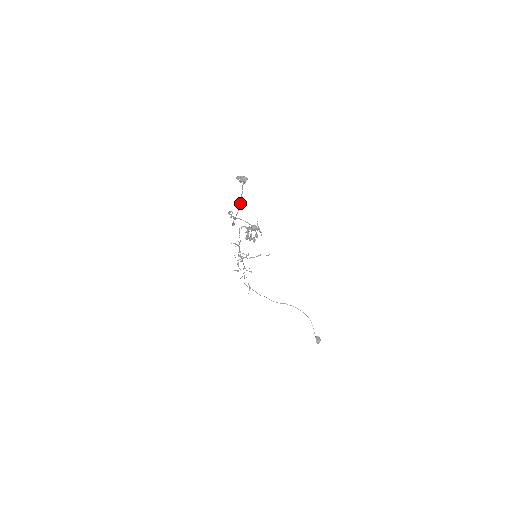
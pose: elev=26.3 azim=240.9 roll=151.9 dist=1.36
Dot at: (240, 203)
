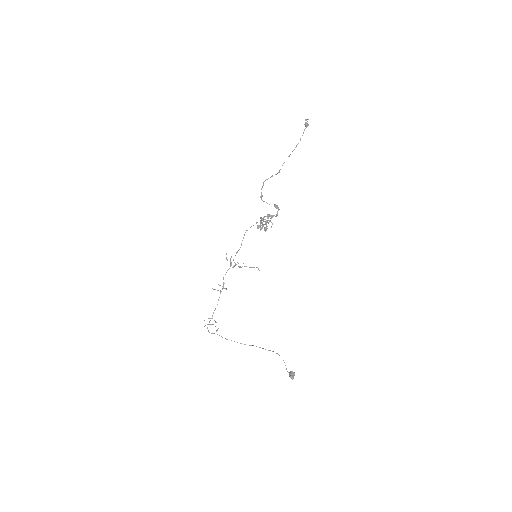
Dot at: occluded
